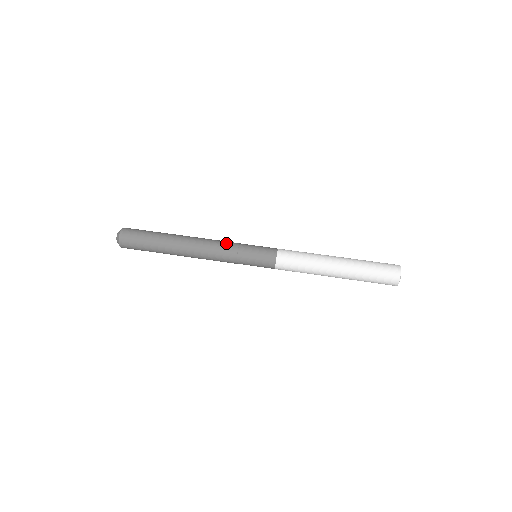
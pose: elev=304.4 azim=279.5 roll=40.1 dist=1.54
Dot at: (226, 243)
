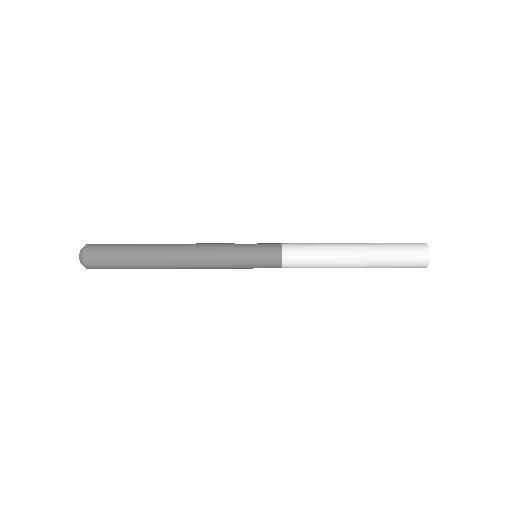
Dot at: (218, 244)
